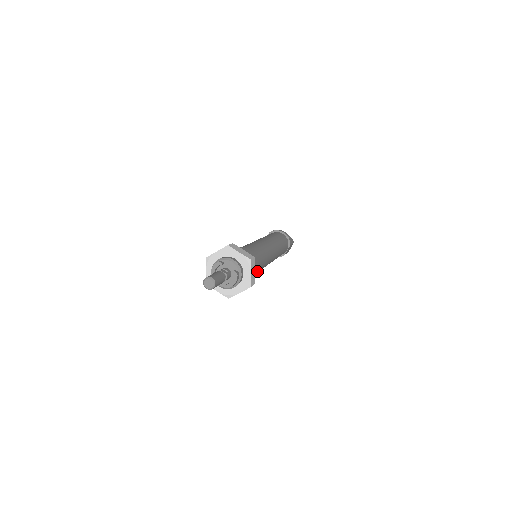
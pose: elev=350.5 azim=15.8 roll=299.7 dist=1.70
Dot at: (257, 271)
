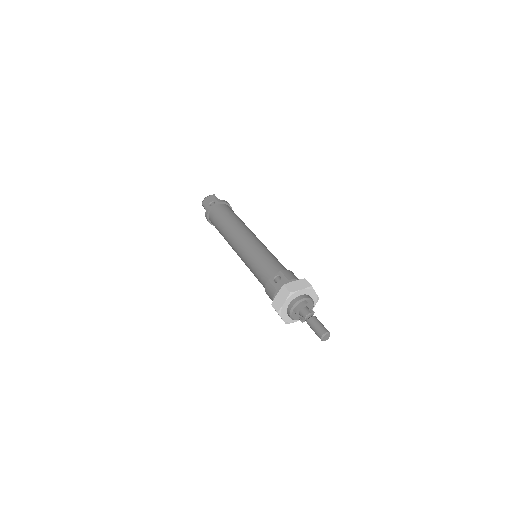
Dot at: occluded
